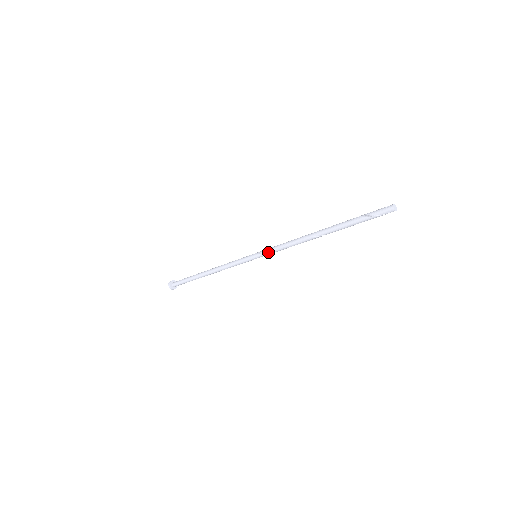
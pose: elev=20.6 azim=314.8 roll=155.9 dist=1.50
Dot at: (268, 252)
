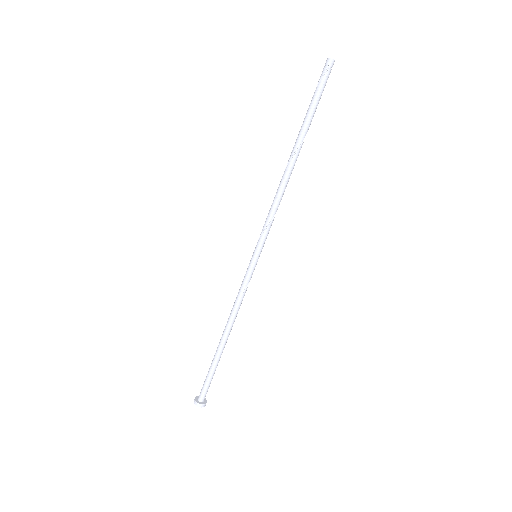
Dot at: (261, 233)
